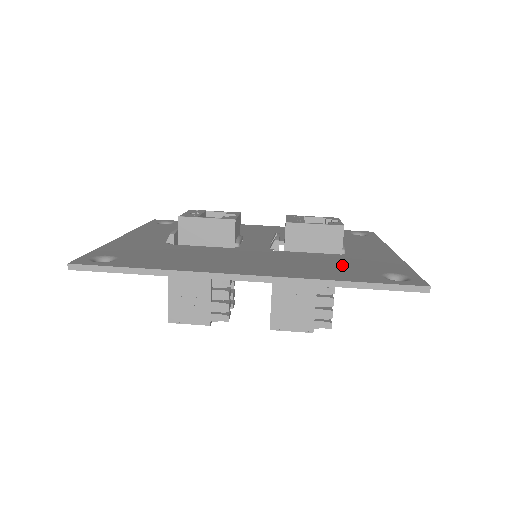
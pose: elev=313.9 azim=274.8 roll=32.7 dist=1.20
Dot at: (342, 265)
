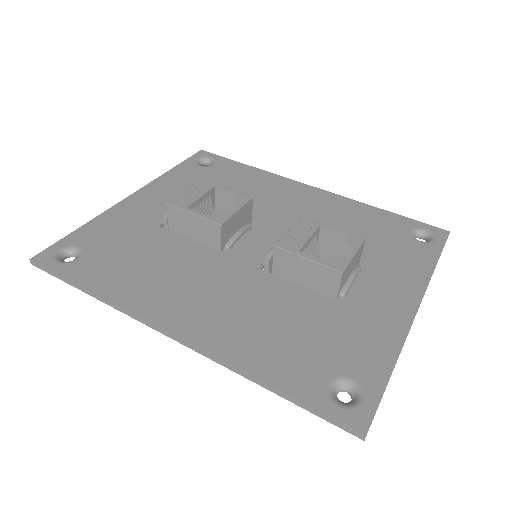
Dot at: (306, 335)
